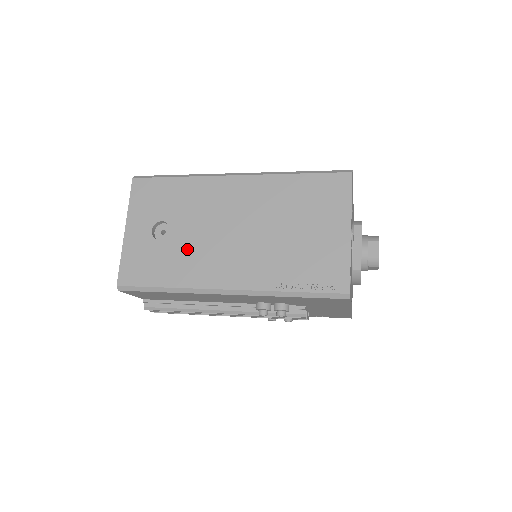
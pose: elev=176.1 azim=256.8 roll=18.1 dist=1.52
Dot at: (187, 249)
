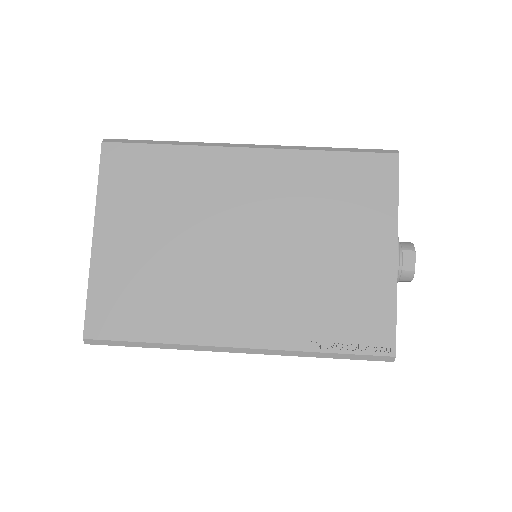
Dot at: occluded
